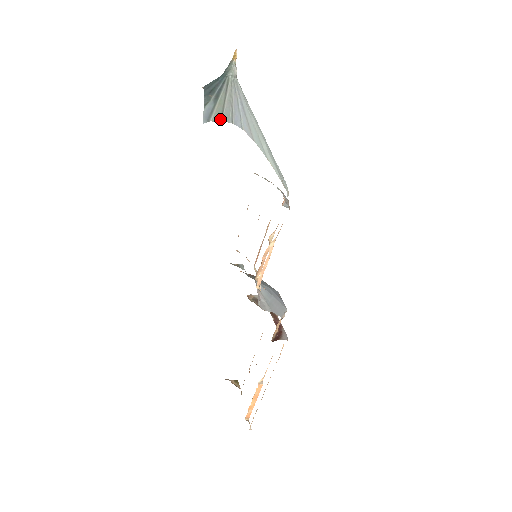
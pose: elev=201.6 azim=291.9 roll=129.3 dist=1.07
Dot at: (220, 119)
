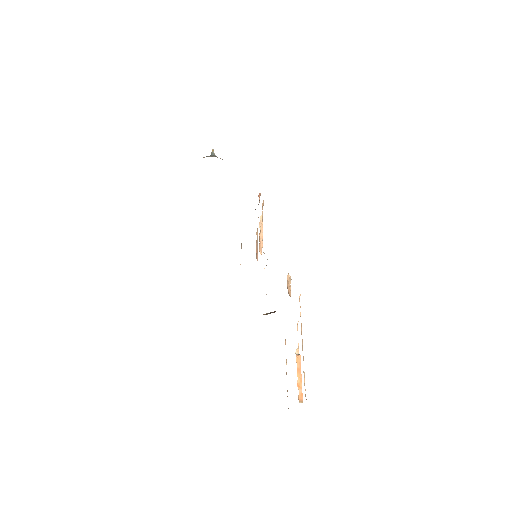
Dot at: occluded
